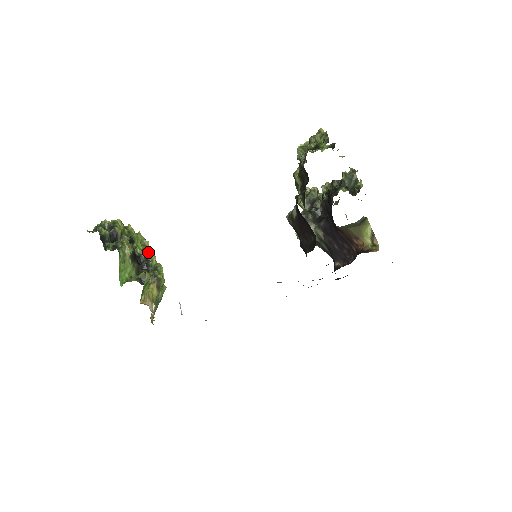
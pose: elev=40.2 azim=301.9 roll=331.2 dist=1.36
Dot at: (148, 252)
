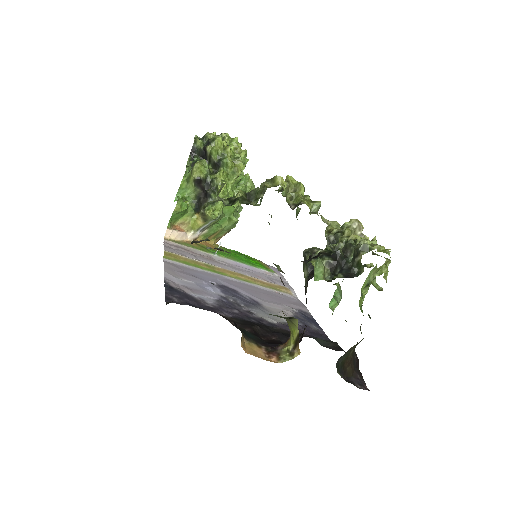
Dot at: (219, 183)
